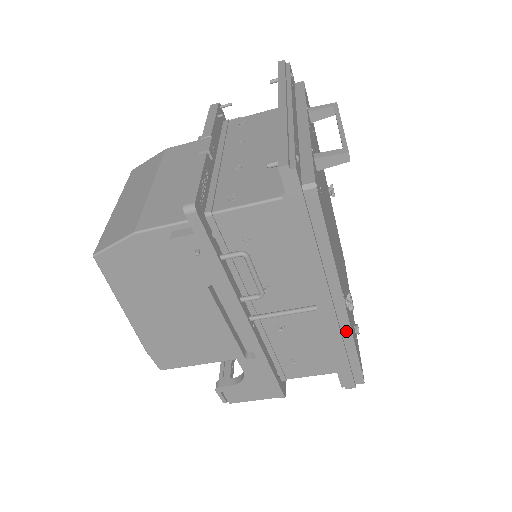
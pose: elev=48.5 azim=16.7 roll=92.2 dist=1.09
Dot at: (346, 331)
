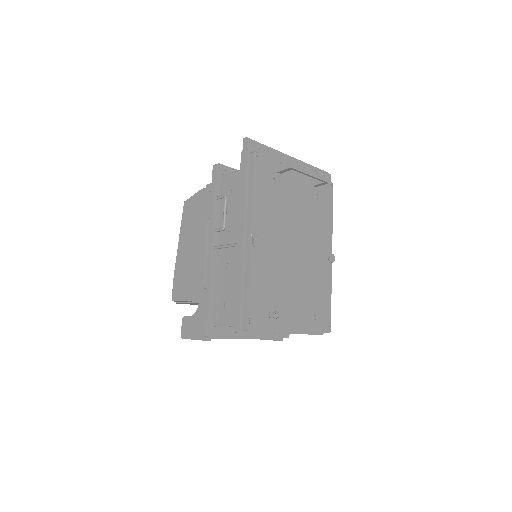
Dot at: (247, 263)
